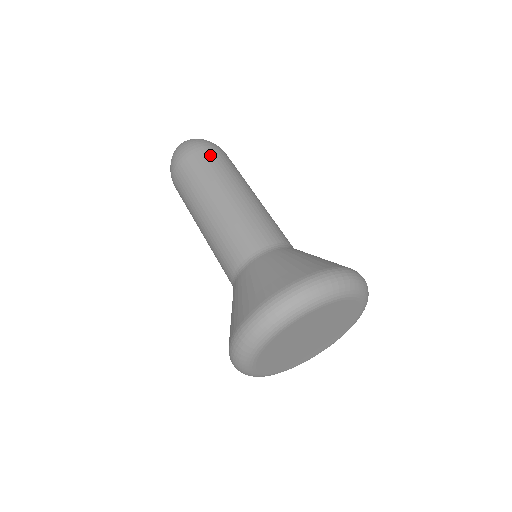
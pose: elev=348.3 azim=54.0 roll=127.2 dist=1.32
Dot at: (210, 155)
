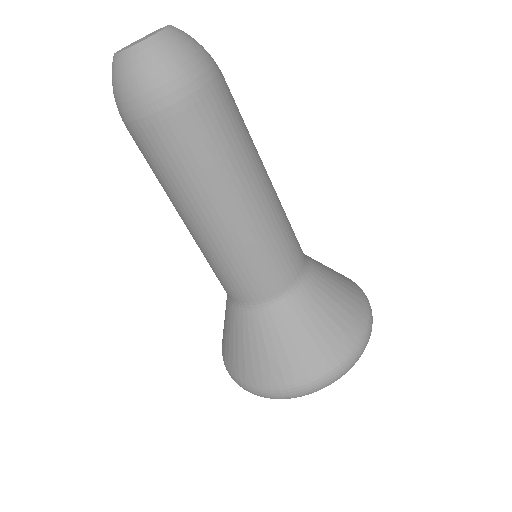
Dot at: (228, 103)
